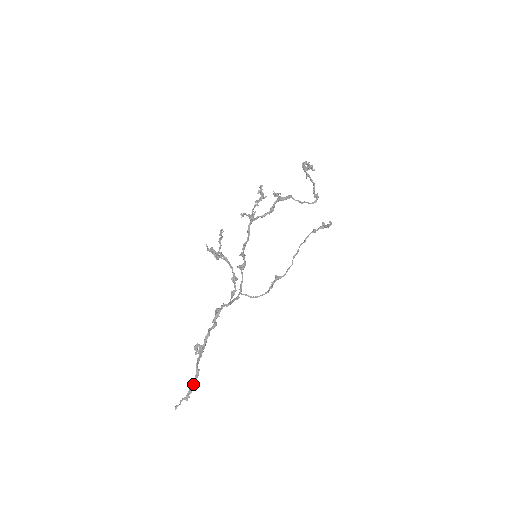
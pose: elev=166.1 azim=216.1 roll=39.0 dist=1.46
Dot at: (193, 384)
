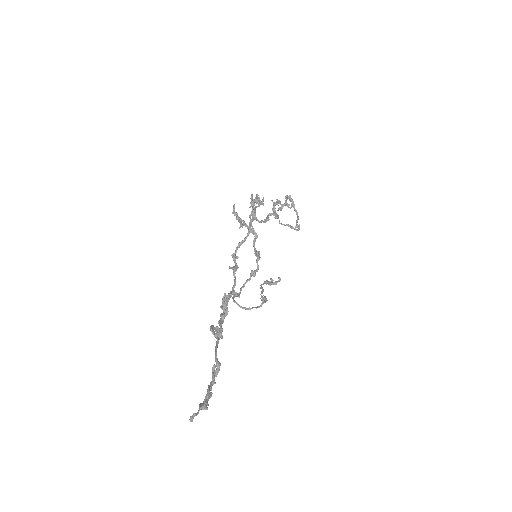
Dot at: (211, 384)
